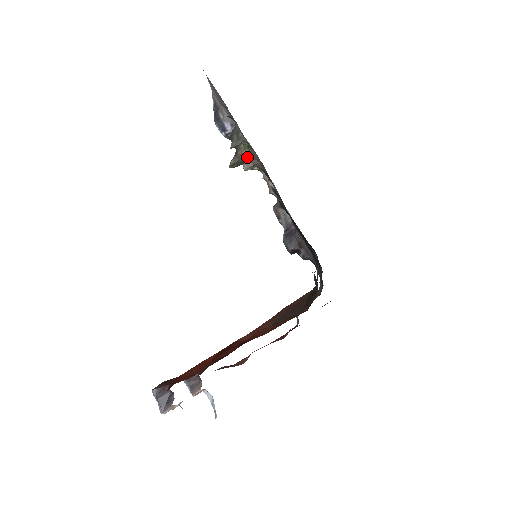
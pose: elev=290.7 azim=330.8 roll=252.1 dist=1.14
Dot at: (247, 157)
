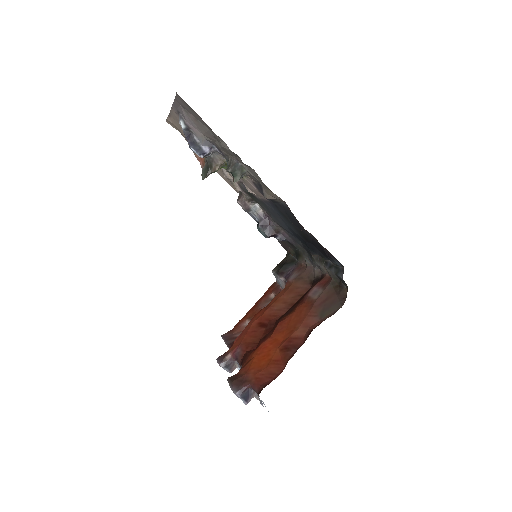
Dot at: occluded
